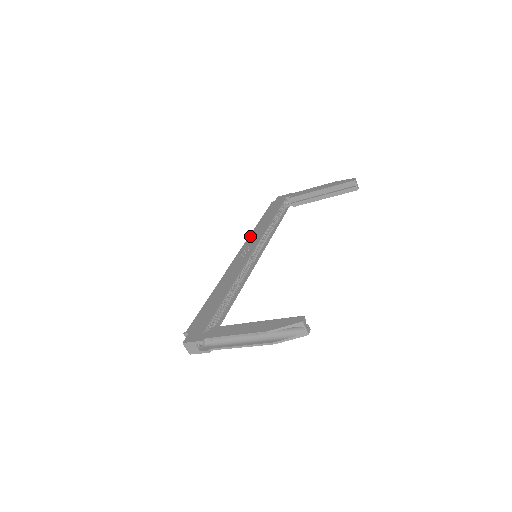
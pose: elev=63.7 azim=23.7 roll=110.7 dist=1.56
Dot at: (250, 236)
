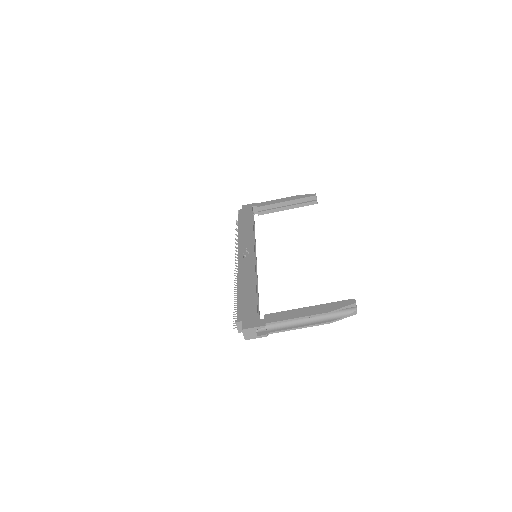
Dot at: (240, 239)
